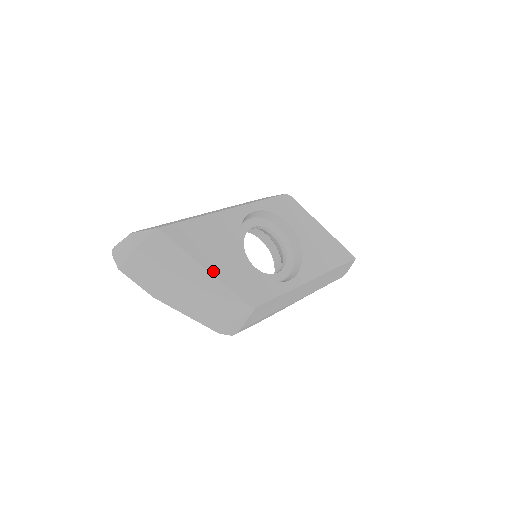
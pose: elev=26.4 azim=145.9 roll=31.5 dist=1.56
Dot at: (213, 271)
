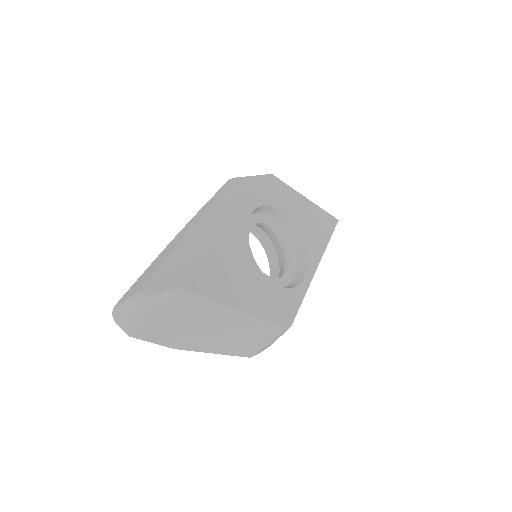
Dot at: (247, 309)
